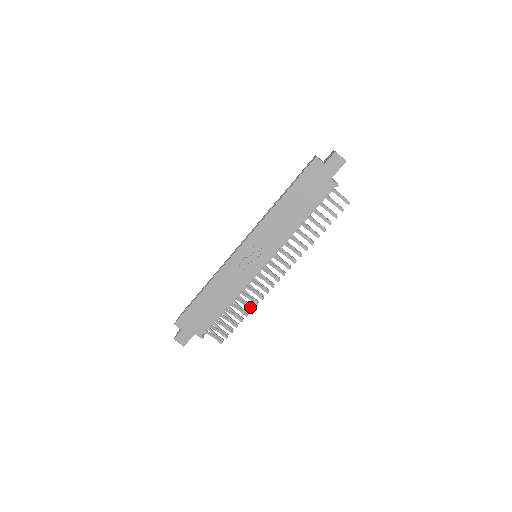
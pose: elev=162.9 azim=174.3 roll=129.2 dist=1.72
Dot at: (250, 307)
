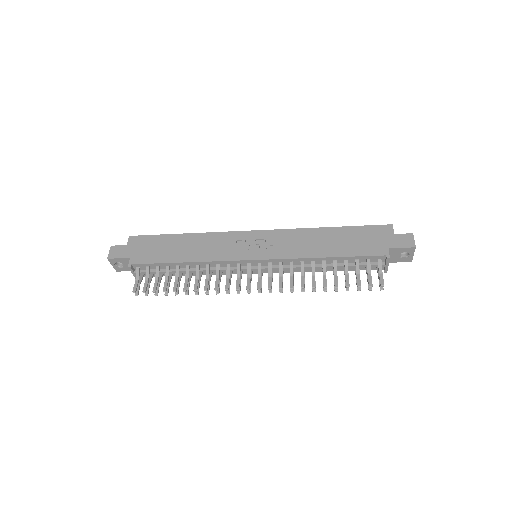
Dot at: (197, 286)
